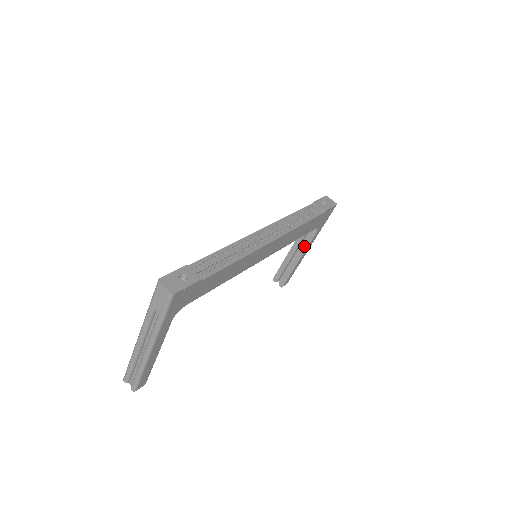
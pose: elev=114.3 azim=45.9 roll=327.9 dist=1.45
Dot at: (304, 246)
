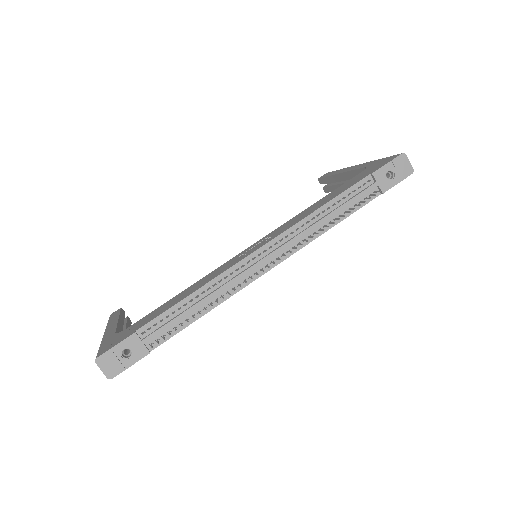
Dot at: occluded
